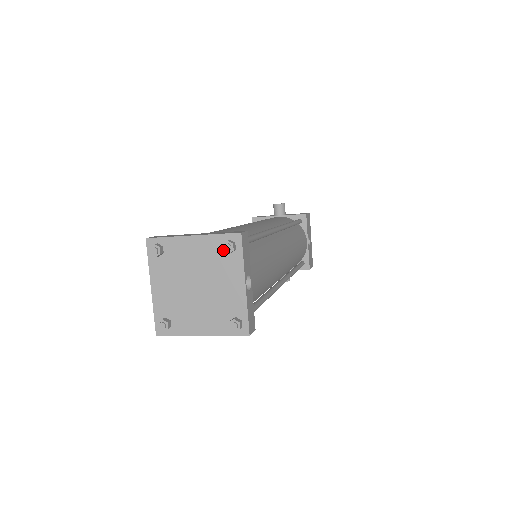
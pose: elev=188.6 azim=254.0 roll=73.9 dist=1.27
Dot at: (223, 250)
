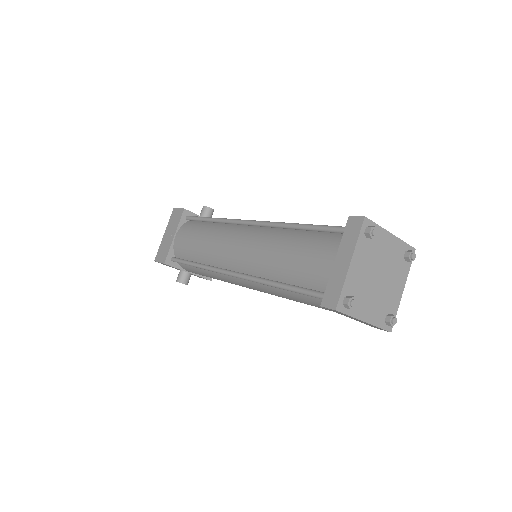
Dot at: (410, 257)
